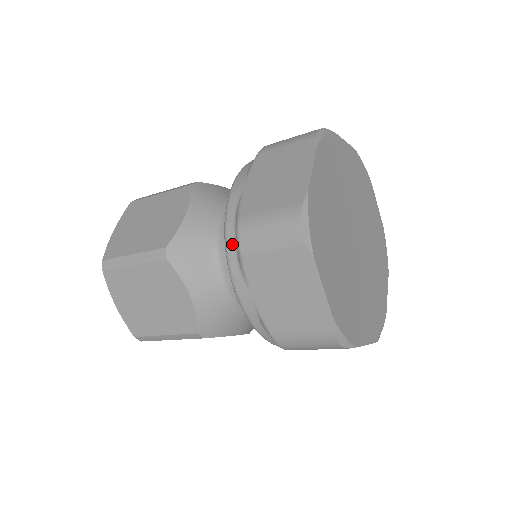
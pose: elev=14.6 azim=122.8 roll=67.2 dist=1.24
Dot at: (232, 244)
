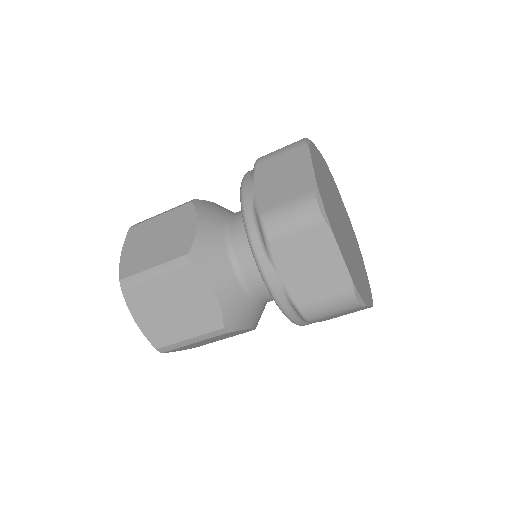
Dot at: (250, 171)
